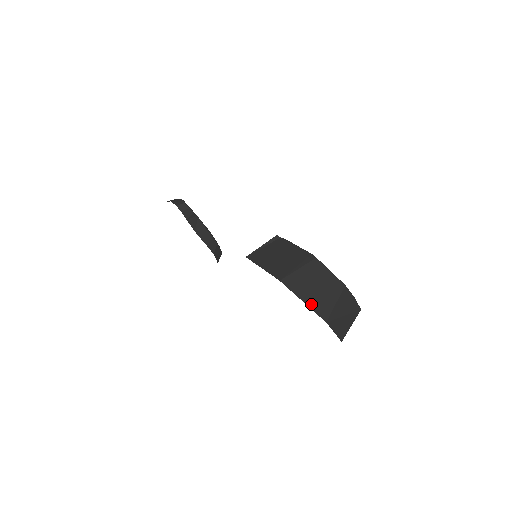
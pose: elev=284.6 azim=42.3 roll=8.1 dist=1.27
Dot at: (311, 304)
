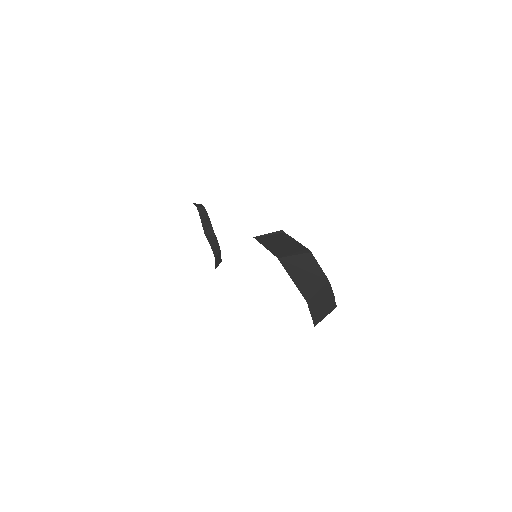
Dot at: (298, 284)
